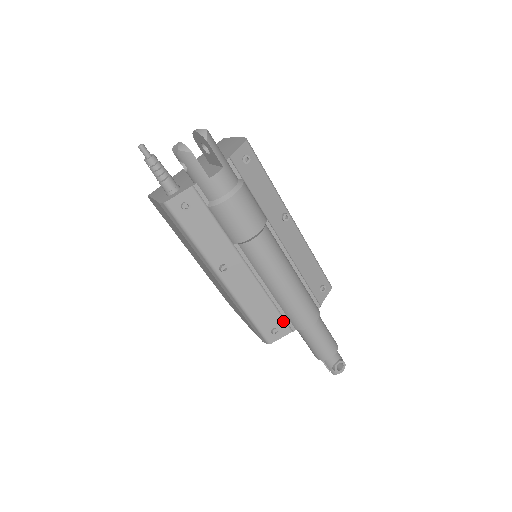
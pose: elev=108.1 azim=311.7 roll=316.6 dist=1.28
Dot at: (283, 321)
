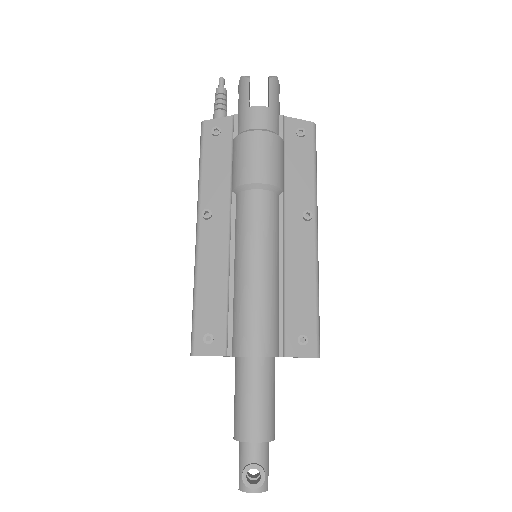
Dot at: (225, 331)
